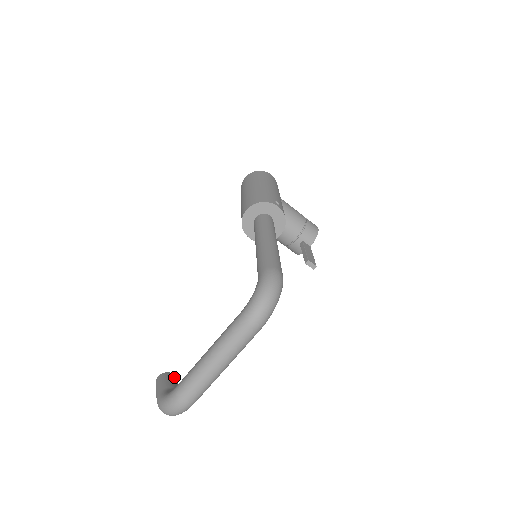
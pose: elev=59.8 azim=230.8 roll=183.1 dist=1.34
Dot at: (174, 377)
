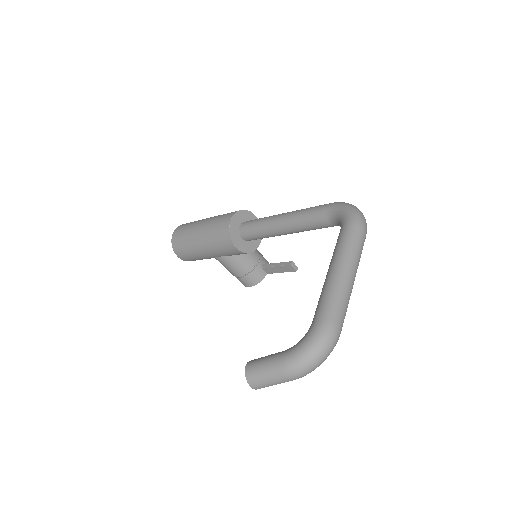
Dot at: occluded
